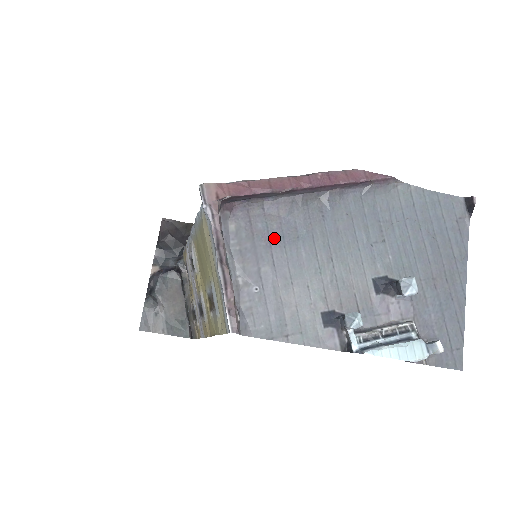
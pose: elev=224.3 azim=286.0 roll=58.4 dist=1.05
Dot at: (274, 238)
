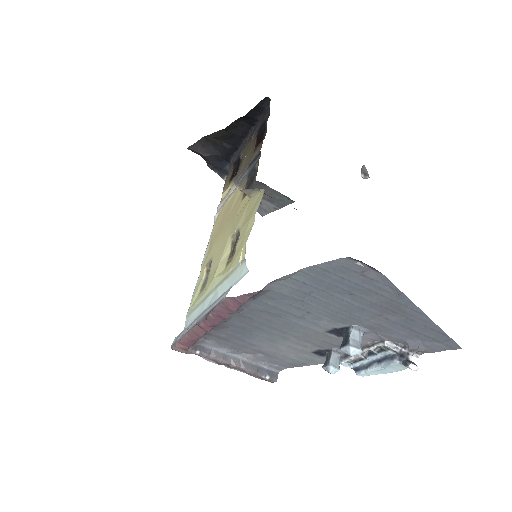
Dot at: (239, 336)
